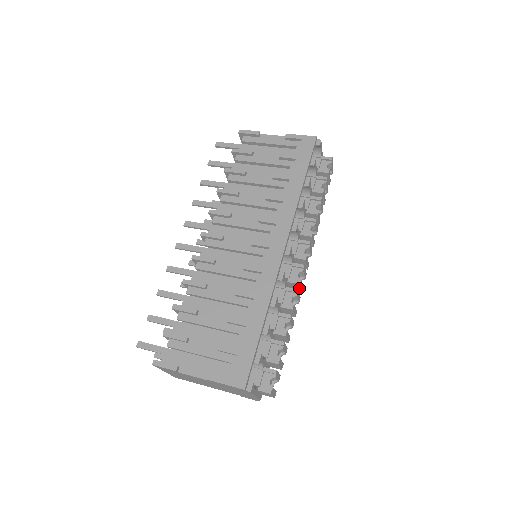
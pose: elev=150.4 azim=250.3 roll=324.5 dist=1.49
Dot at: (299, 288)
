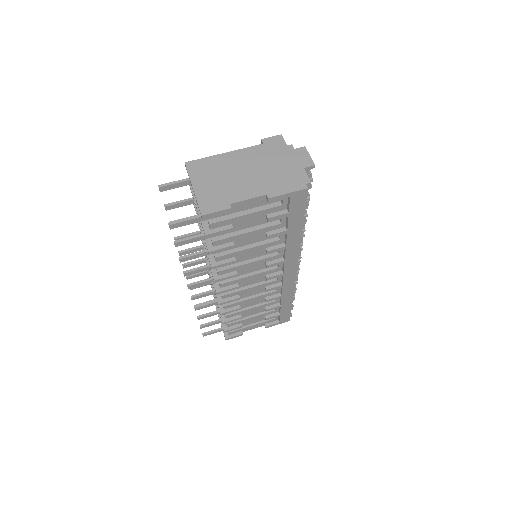
Dot at: occluded
